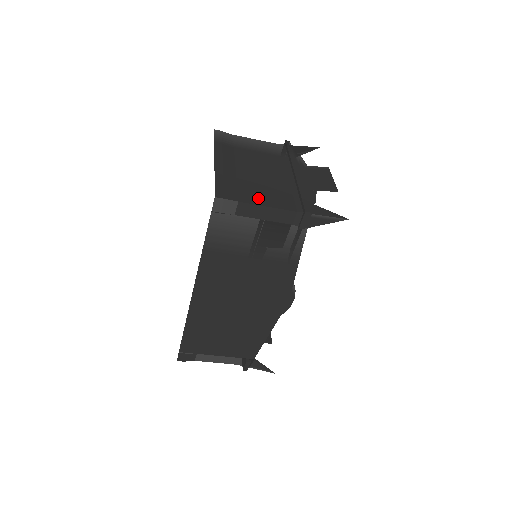
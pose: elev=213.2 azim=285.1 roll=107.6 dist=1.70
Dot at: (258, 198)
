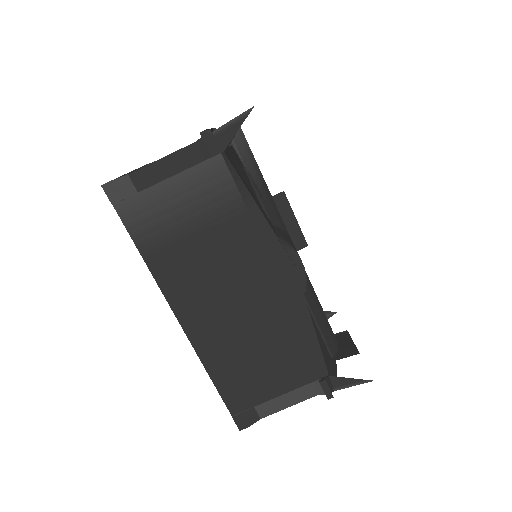
Dot at: occluded
